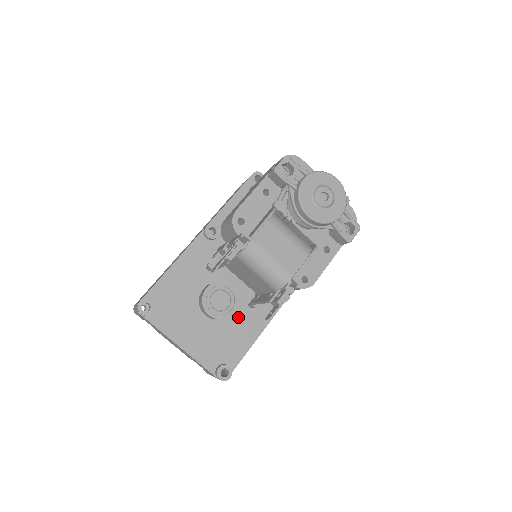
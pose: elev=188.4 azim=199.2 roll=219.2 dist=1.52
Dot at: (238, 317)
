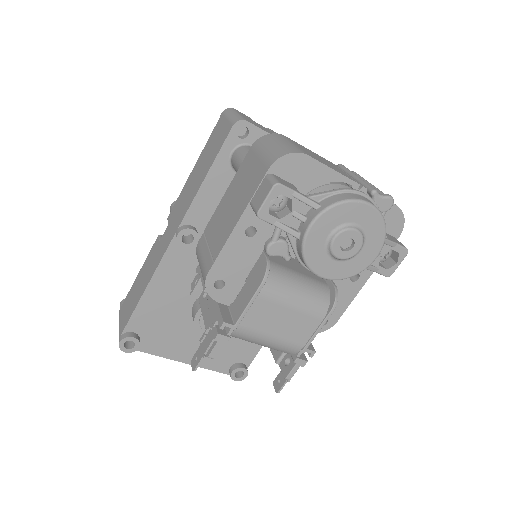
Dot at: occluded
